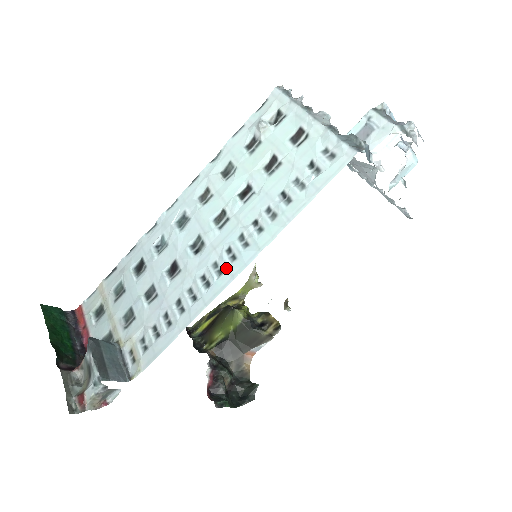
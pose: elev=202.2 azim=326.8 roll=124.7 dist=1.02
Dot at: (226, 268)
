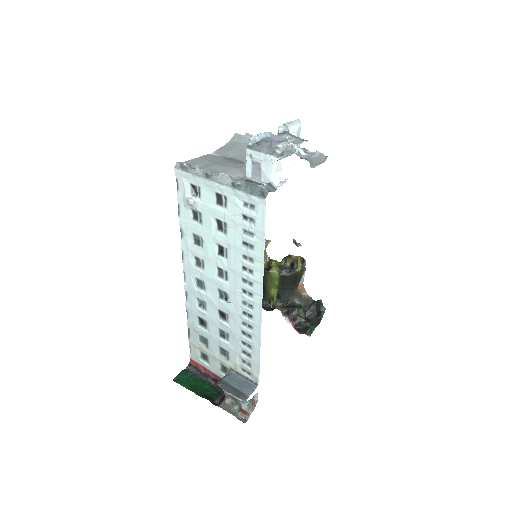
Dot at: (252, 302)
